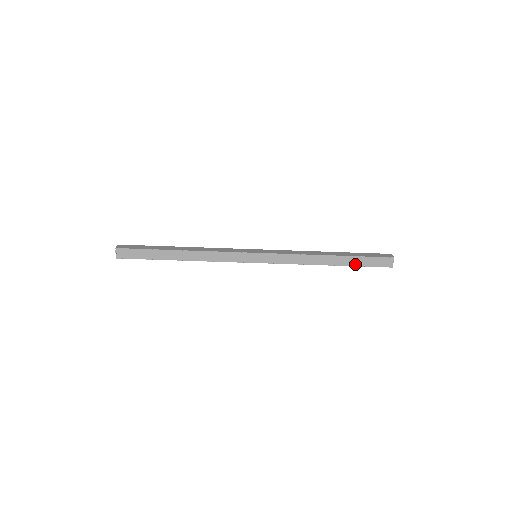
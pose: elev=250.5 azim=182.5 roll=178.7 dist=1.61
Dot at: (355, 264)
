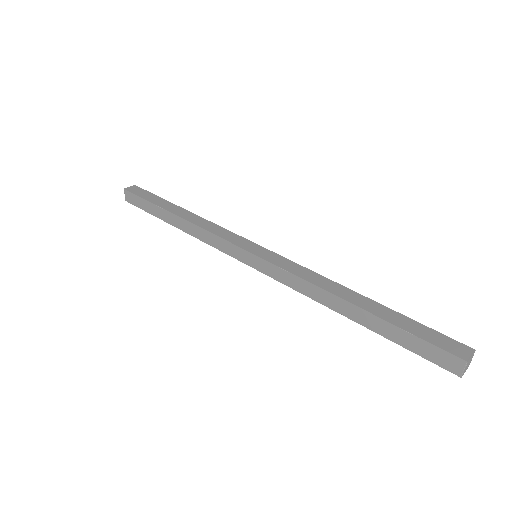
Dot at: (389, 336)
